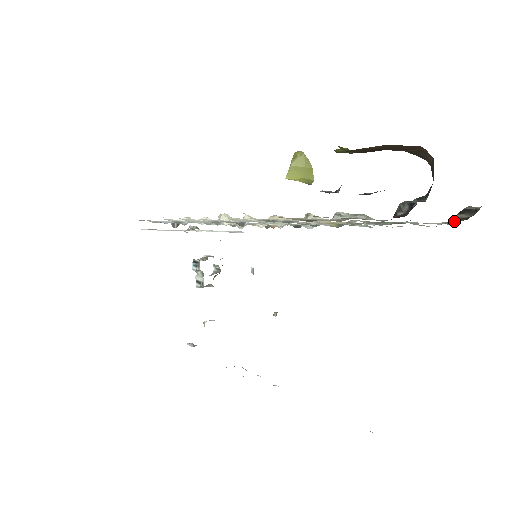
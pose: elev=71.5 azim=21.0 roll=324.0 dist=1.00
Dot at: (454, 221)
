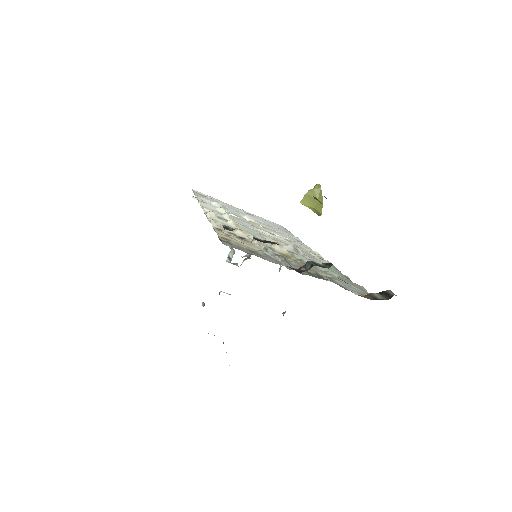
Dot at: (366, 297)
